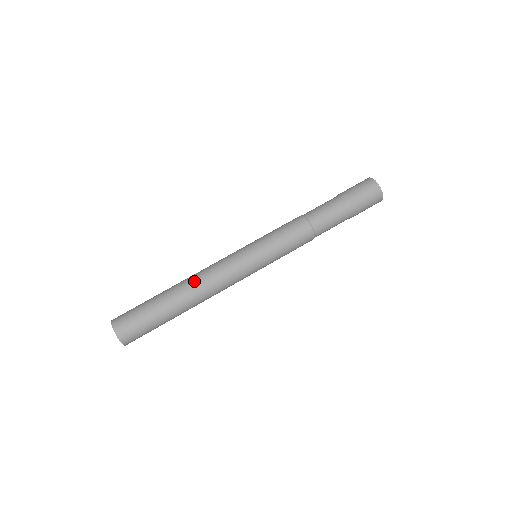
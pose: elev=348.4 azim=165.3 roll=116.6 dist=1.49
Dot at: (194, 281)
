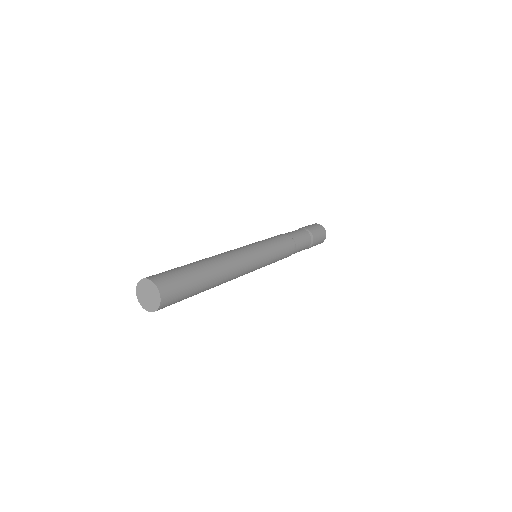
Dot at: (216, 255)
